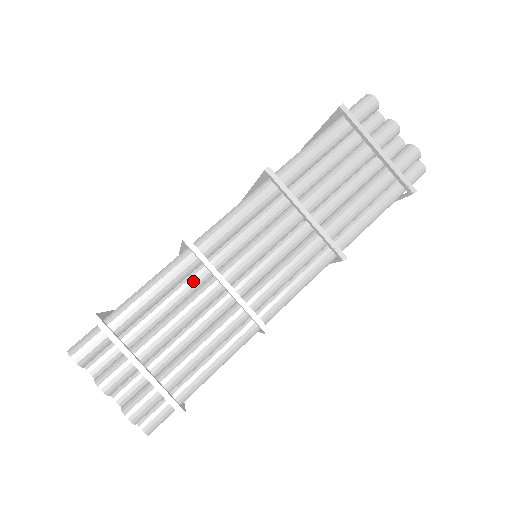
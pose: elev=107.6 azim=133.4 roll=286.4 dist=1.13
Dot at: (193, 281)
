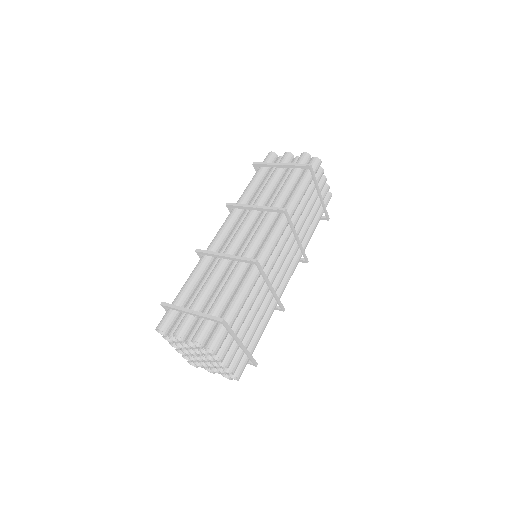
Dot at: (211, 269)
